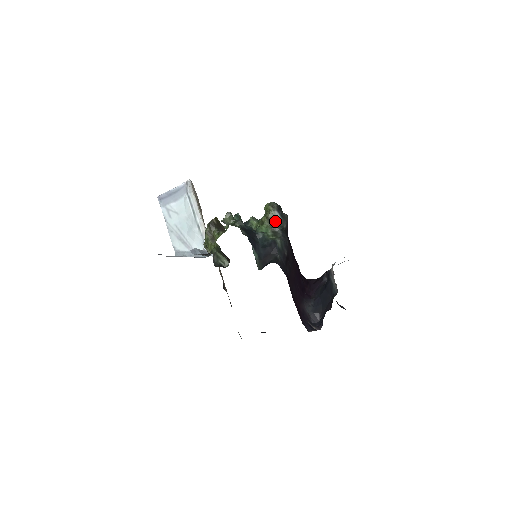
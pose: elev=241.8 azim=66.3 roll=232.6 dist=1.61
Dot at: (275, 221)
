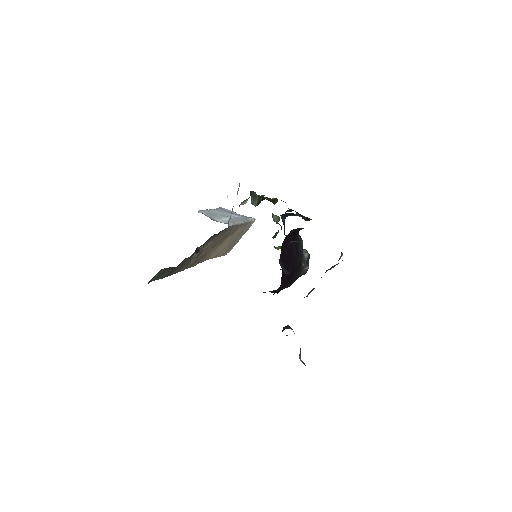
Dot at: occluded
